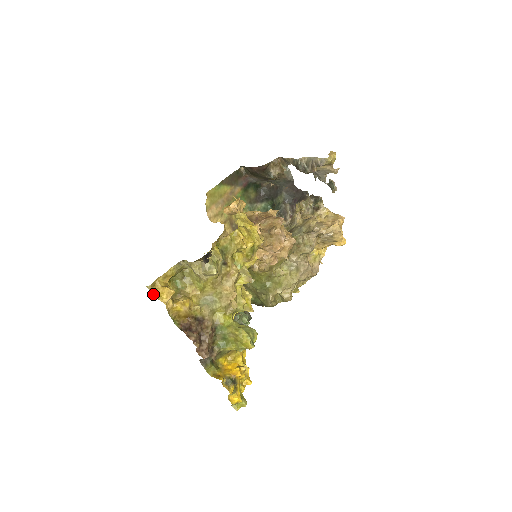
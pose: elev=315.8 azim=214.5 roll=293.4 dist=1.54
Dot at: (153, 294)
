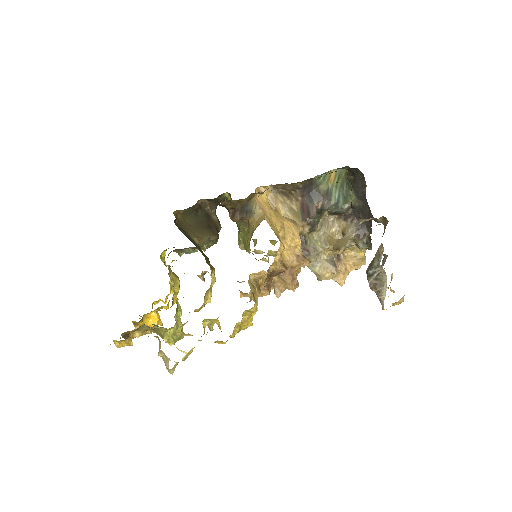
Dot at: occluded
